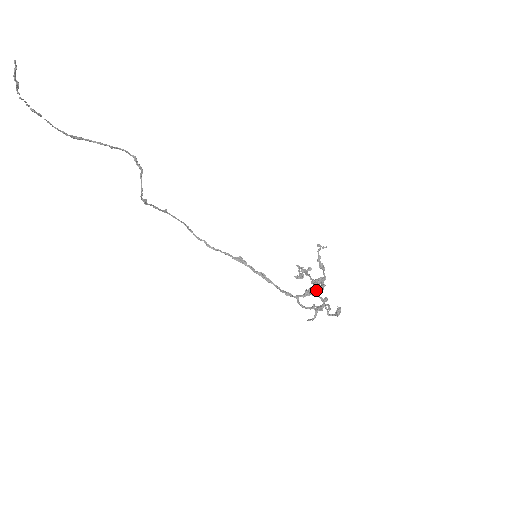
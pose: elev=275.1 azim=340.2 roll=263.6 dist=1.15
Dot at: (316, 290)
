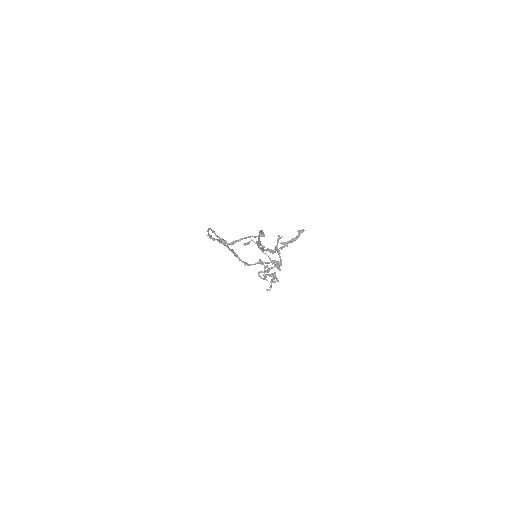
Dot at: (266, 263)
